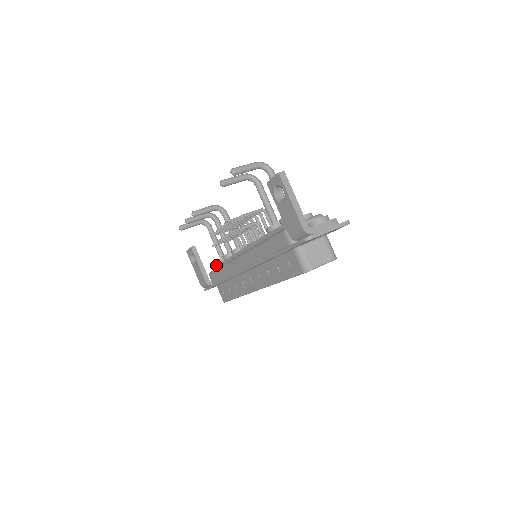
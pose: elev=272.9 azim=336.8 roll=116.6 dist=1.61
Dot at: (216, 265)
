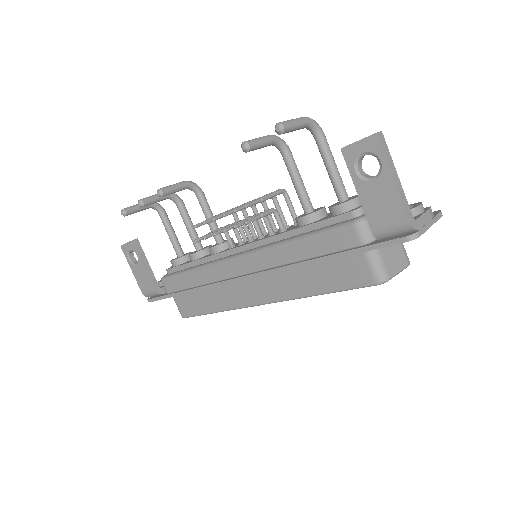
Dot at: (175, 267)
